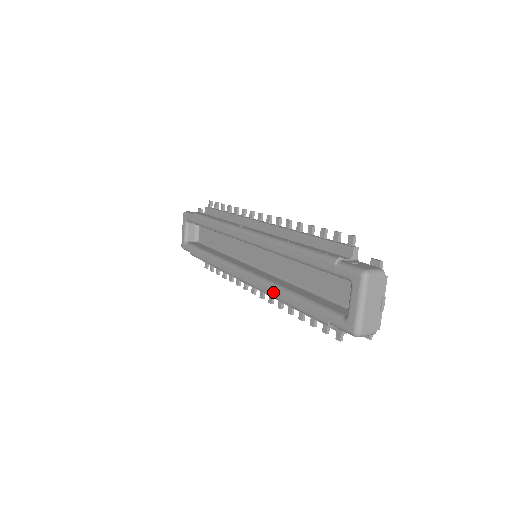
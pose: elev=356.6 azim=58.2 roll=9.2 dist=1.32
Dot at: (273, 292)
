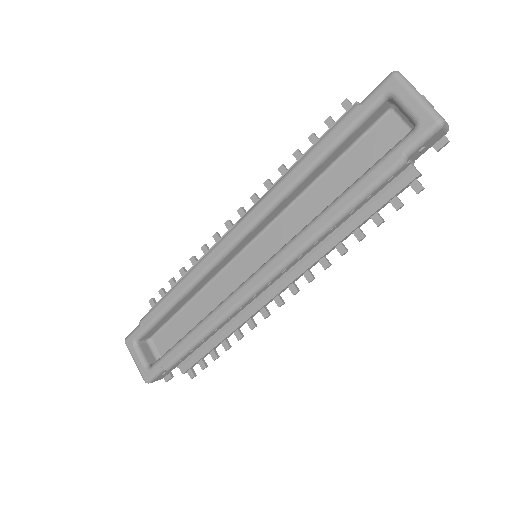
Dot at: (313, 230)
